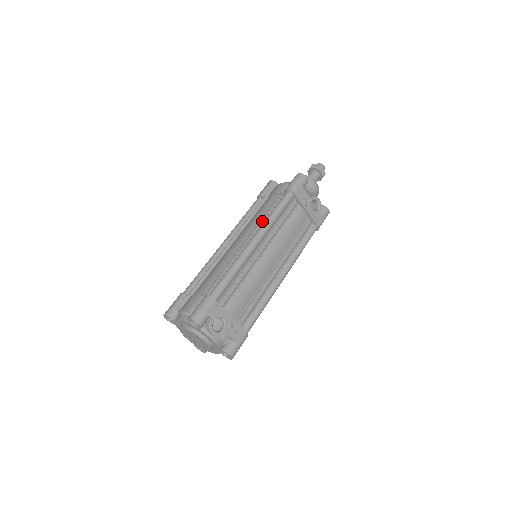
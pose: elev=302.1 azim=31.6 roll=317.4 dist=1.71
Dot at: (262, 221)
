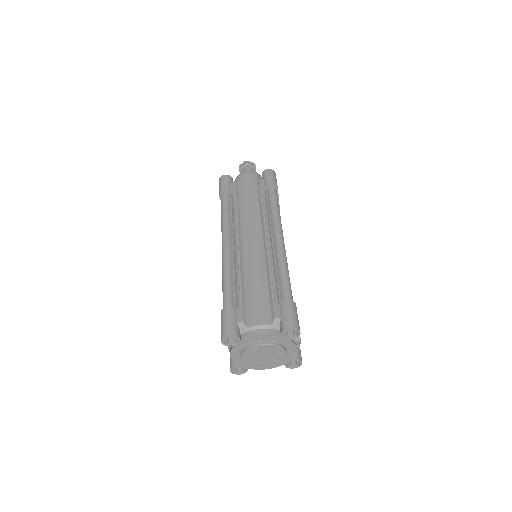
Dot at: (263, 217)
